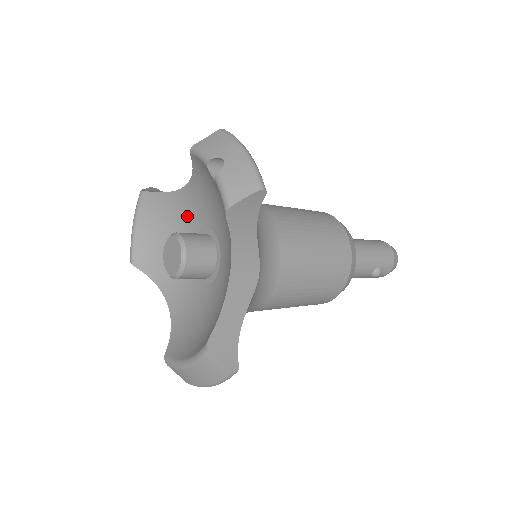
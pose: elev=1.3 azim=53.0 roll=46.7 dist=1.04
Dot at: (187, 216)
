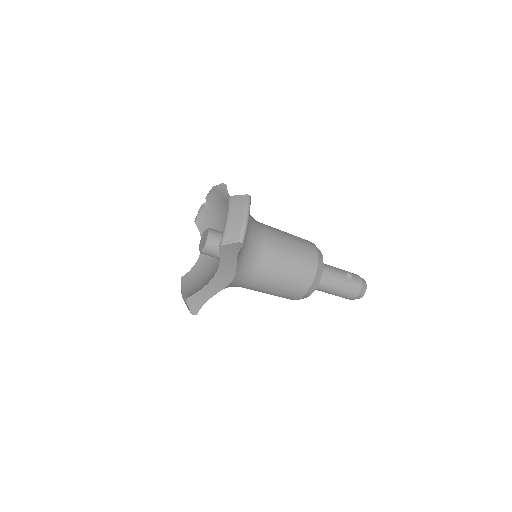
Dot at: (208, 260)
